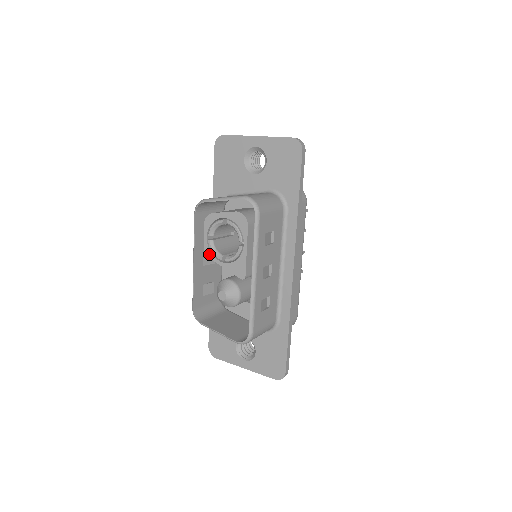
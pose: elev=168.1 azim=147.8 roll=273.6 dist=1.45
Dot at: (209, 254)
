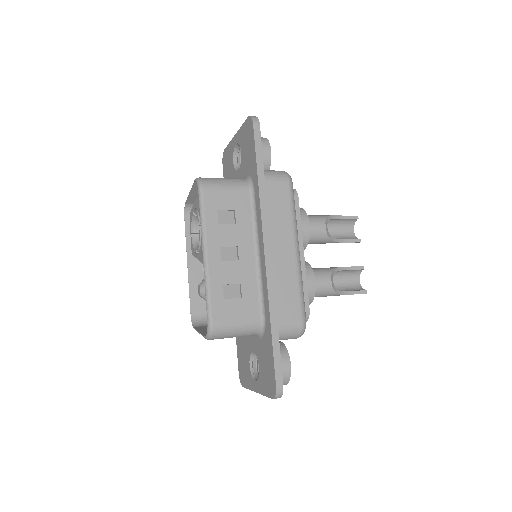
Dot at: (193, 252)
